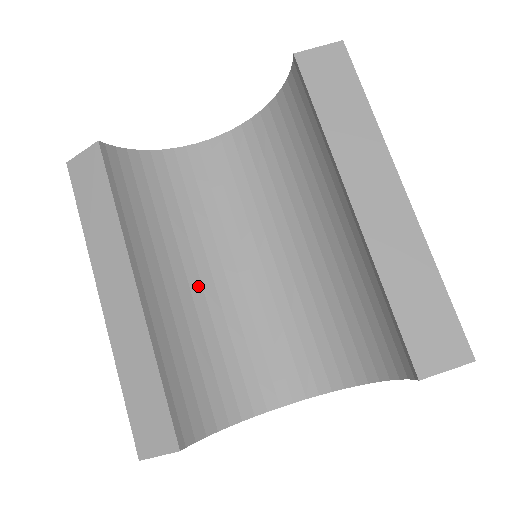
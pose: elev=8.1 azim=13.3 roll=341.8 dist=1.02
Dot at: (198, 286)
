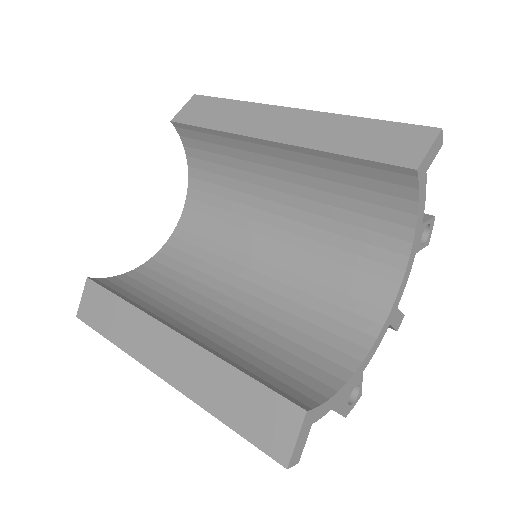
Dot at: (233, 314)
